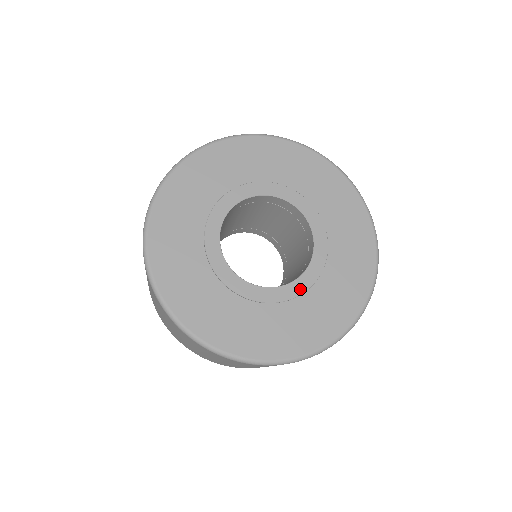
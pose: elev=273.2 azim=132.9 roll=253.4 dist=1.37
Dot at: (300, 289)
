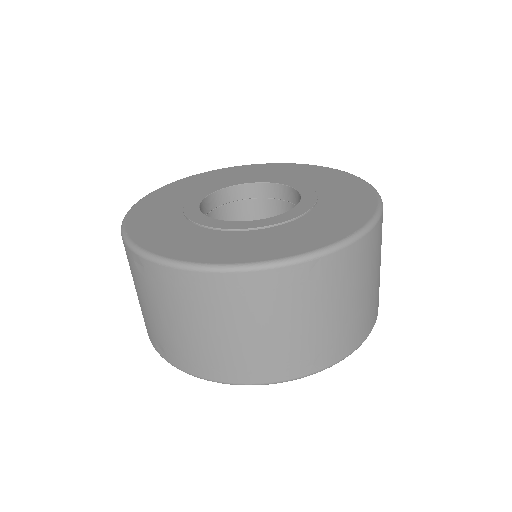
Dot at: (227, 226)
